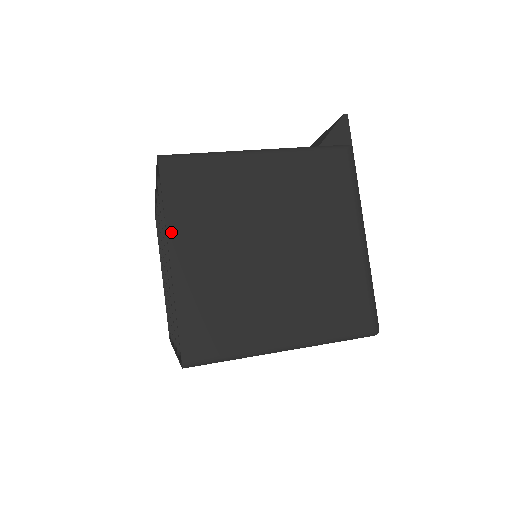
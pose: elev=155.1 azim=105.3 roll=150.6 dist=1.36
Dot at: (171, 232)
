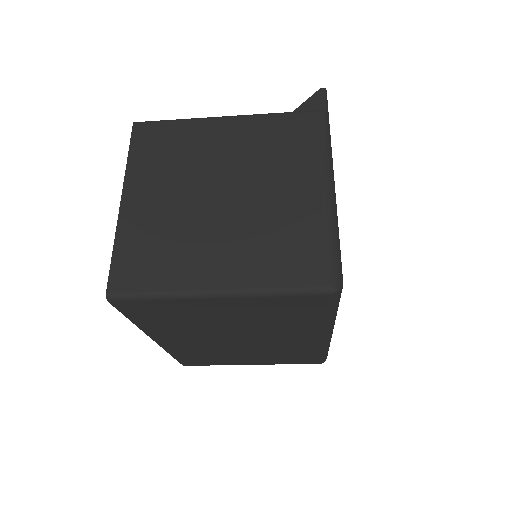
Dot at: (128, 178)
